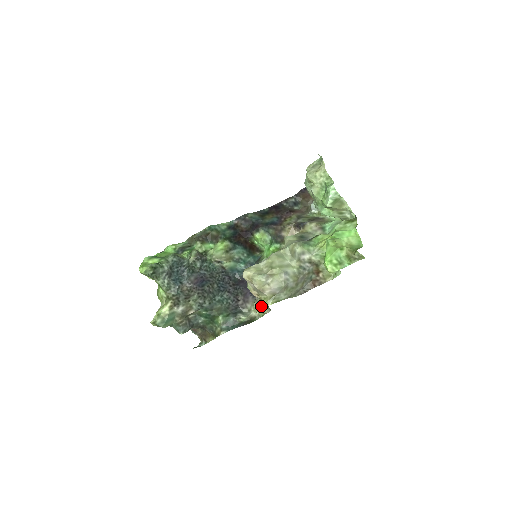
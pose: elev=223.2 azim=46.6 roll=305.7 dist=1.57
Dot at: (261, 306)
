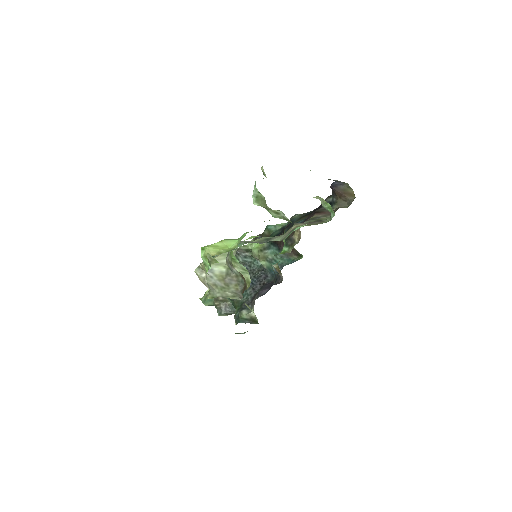
Dot at: occluded
